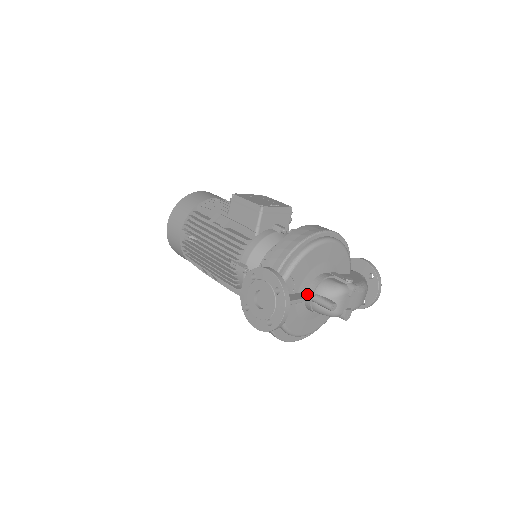
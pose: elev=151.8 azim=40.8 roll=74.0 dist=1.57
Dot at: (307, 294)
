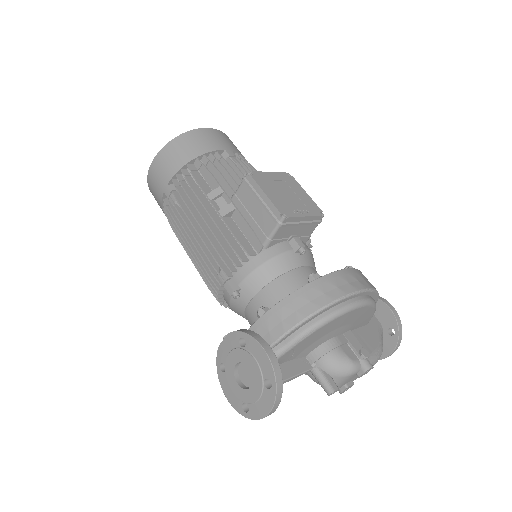
Dot at: (306, 362)
